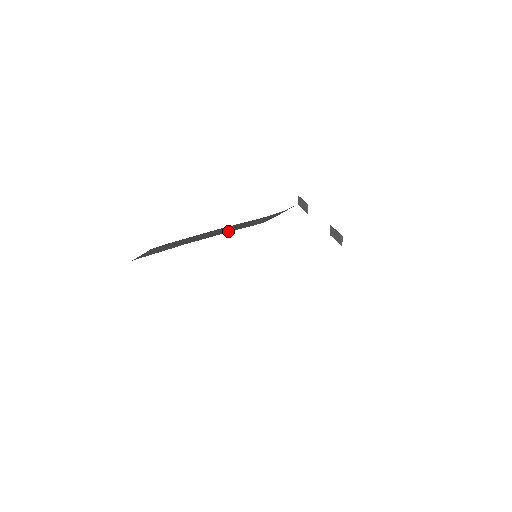
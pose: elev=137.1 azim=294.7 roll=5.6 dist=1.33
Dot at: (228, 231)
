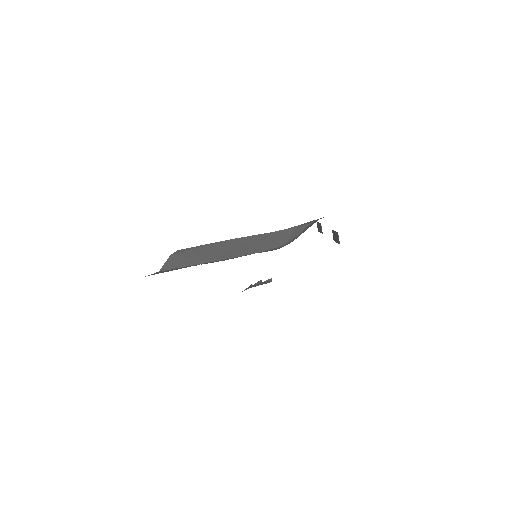
Dot at: (248, 252)
